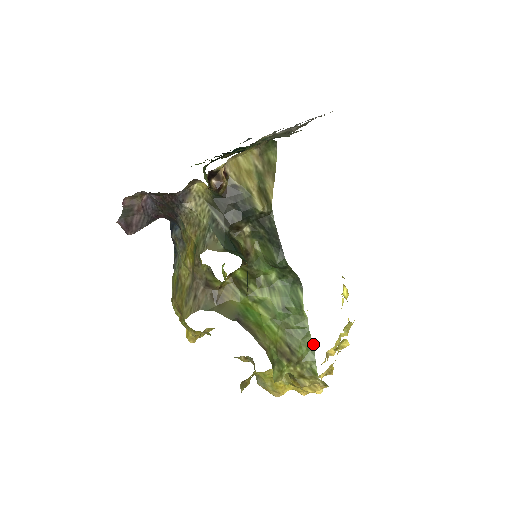
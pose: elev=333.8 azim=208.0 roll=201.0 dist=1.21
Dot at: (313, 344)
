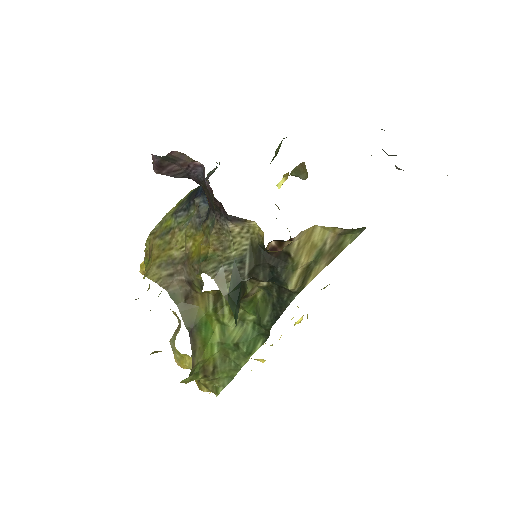
Dot at: (234, 376)
